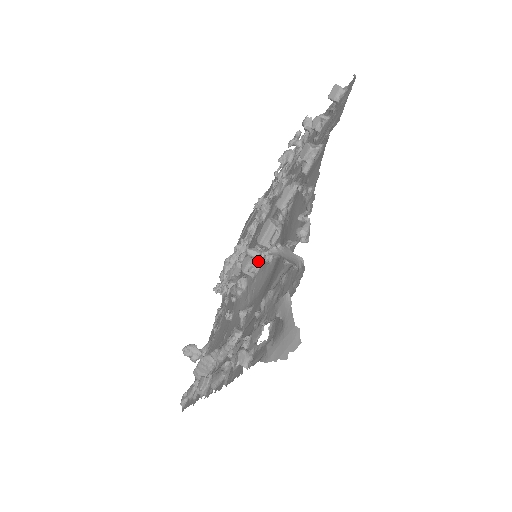
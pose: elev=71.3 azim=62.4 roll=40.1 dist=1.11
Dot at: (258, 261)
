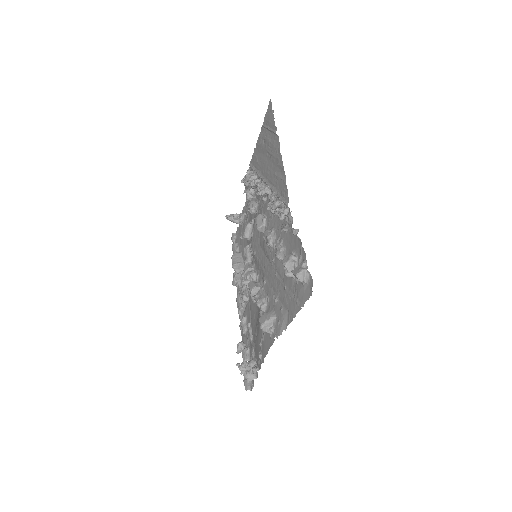
Dot at: occluded
